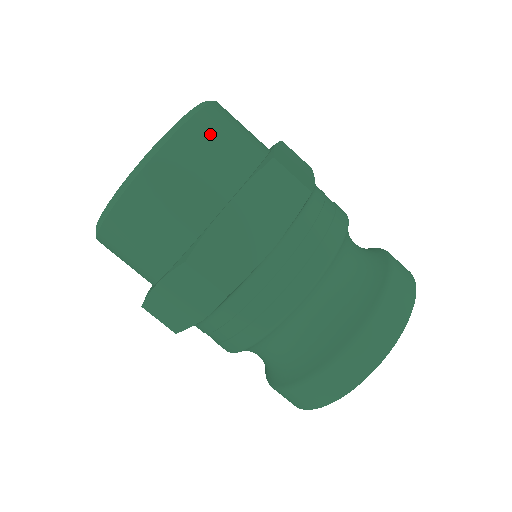
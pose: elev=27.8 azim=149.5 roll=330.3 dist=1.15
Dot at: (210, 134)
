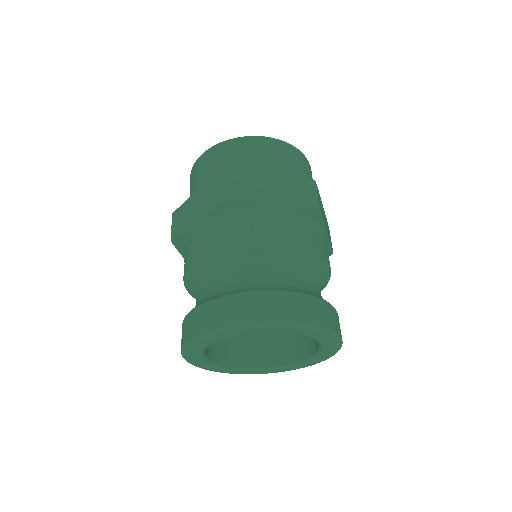
Dot at: (228, 151)
